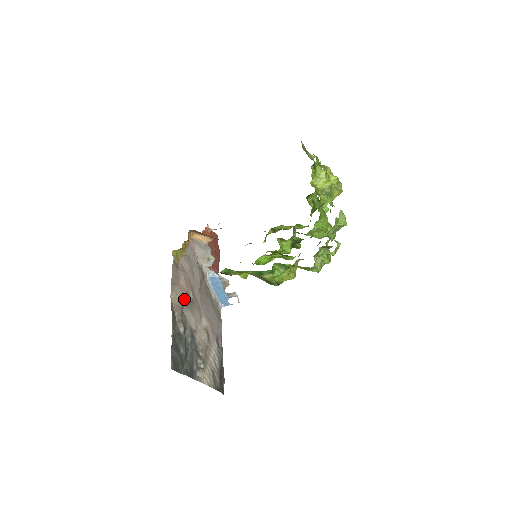
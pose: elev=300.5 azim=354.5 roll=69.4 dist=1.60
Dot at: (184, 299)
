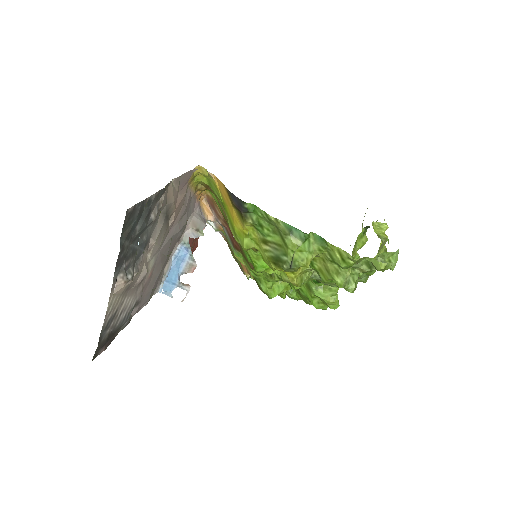
Dot at: (170, 208)
